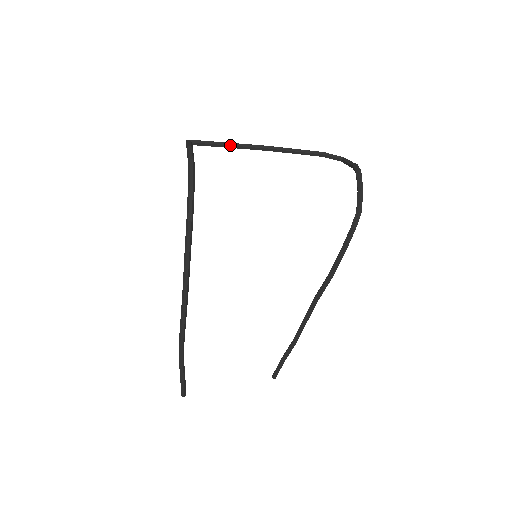
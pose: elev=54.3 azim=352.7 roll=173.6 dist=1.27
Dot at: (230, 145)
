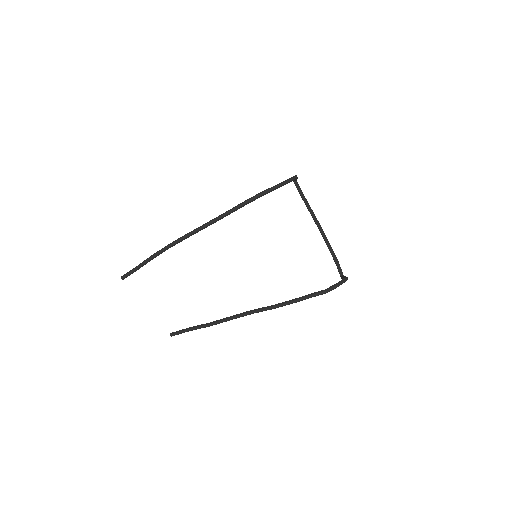
Dot at: (308, 204)
